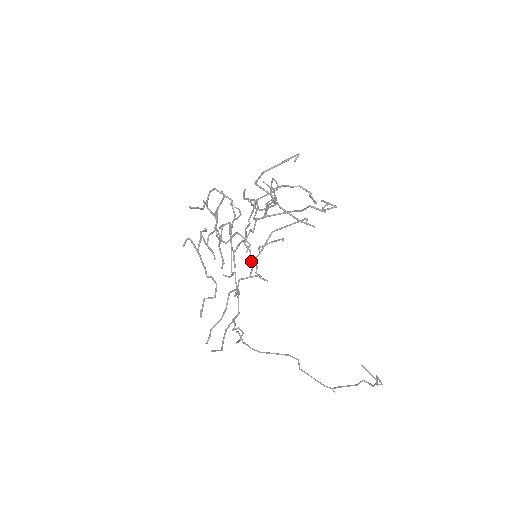
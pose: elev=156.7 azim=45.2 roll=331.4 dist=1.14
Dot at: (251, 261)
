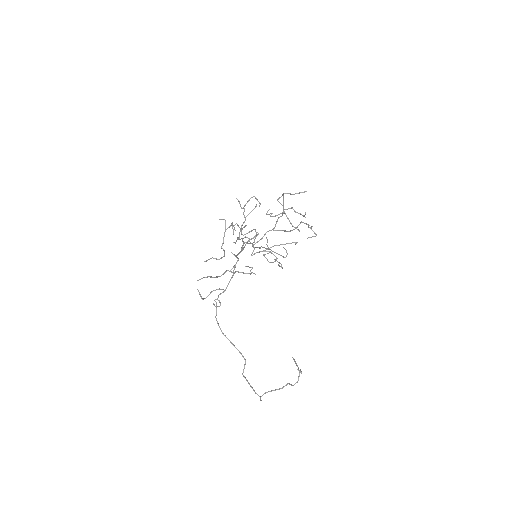
Dot at: (252, 255)
